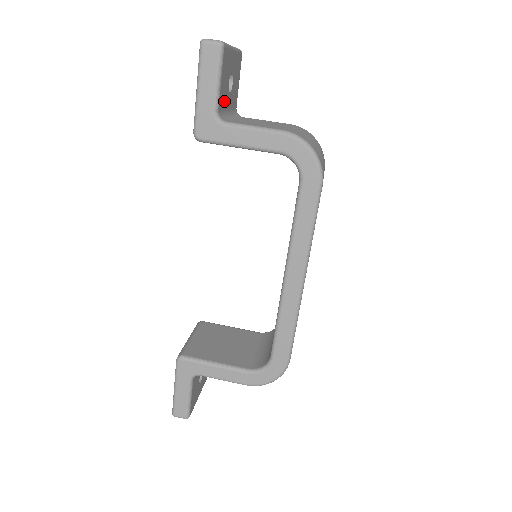
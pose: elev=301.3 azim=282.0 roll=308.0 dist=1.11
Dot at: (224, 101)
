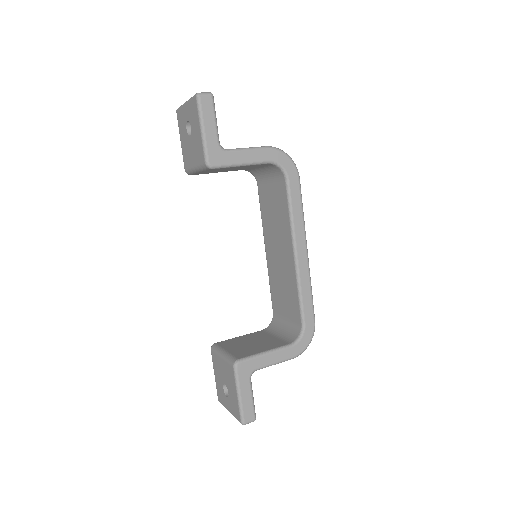
Dot at: occluded
